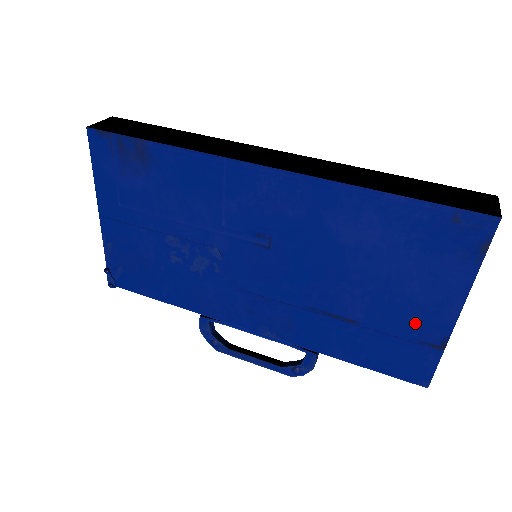
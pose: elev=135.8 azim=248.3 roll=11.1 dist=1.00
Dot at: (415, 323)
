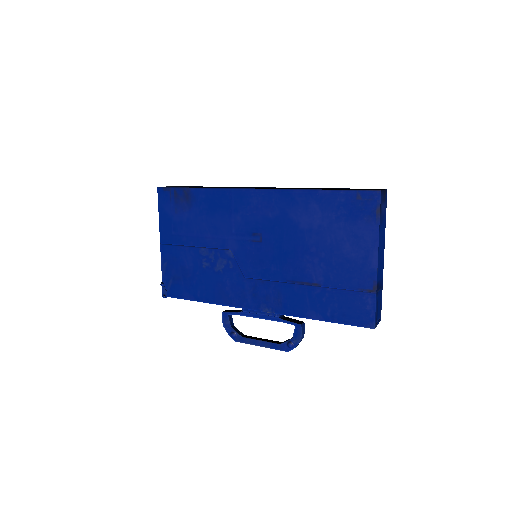
Dot at: (354, 275)
